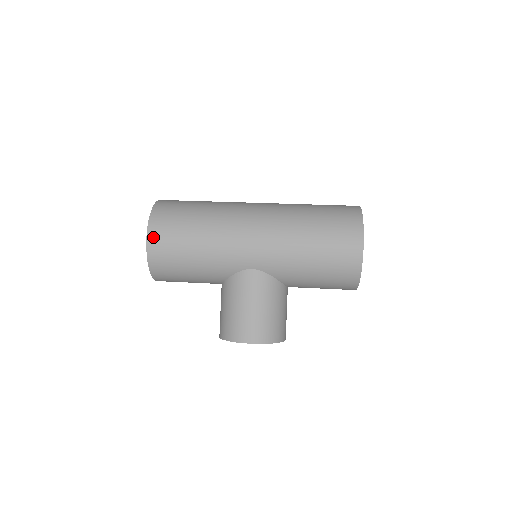
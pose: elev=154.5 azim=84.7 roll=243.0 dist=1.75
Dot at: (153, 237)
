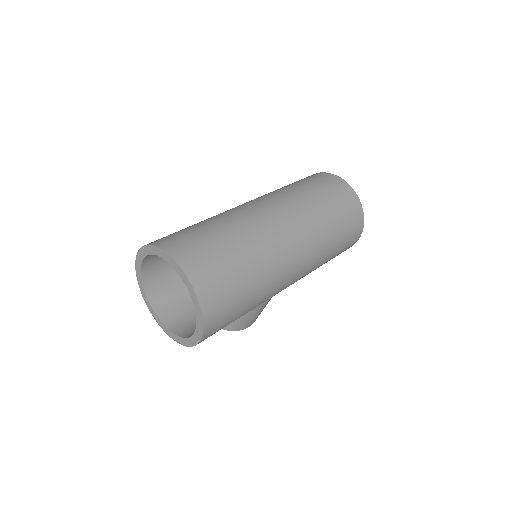
Dot at: (208, 336)
